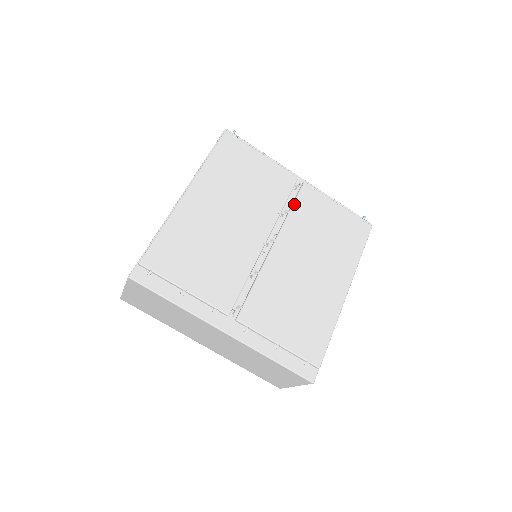
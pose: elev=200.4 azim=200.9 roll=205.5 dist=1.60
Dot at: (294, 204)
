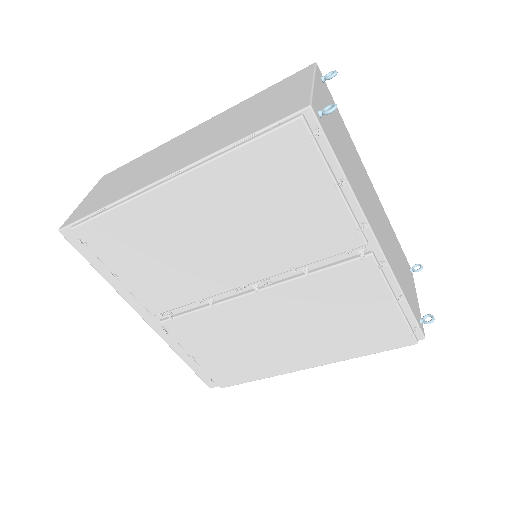
Dot at: (325, 270)
